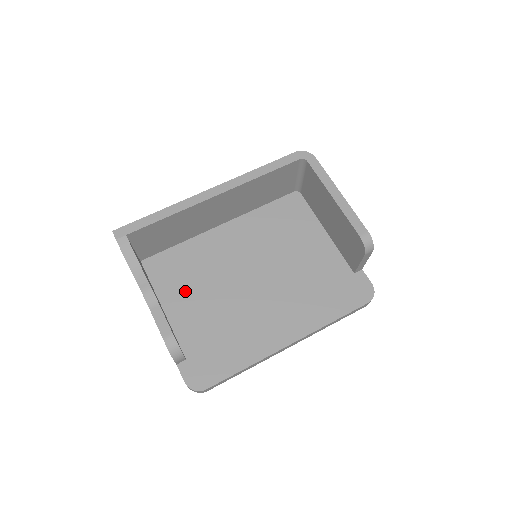
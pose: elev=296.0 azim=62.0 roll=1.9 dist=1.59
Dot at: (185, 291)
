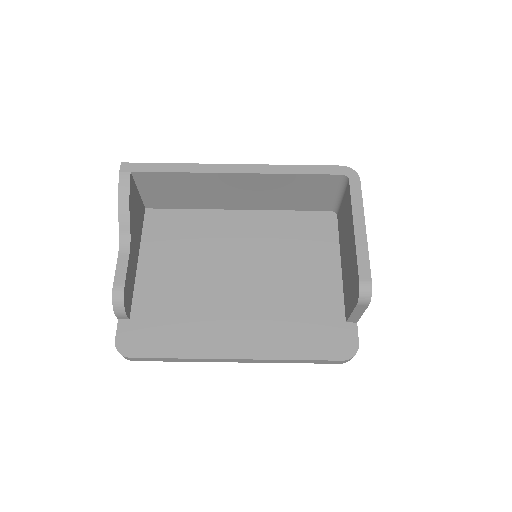
Dot at: (168, 255)
